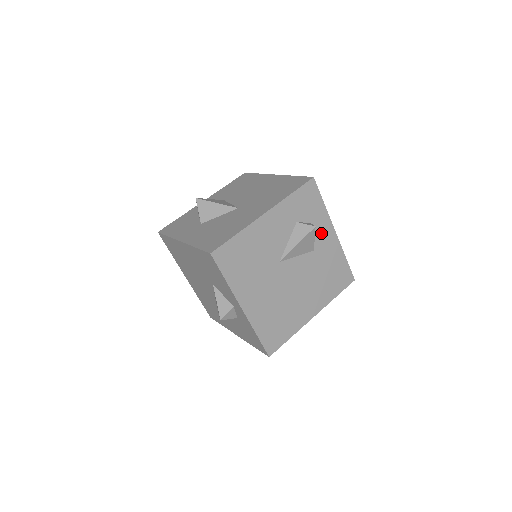
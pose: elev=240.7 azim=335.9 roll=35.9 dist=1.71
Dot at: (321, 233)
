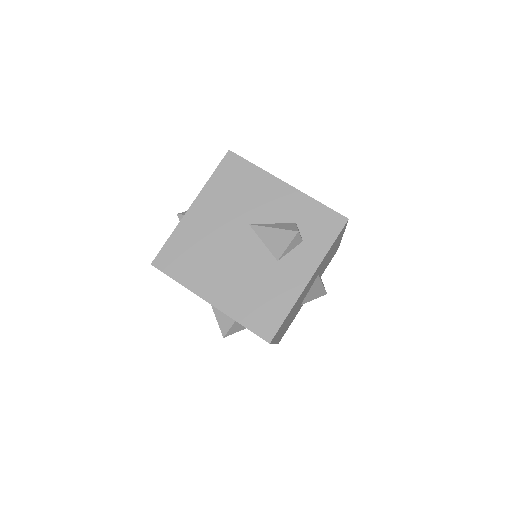
Dot at: (300, 261)
